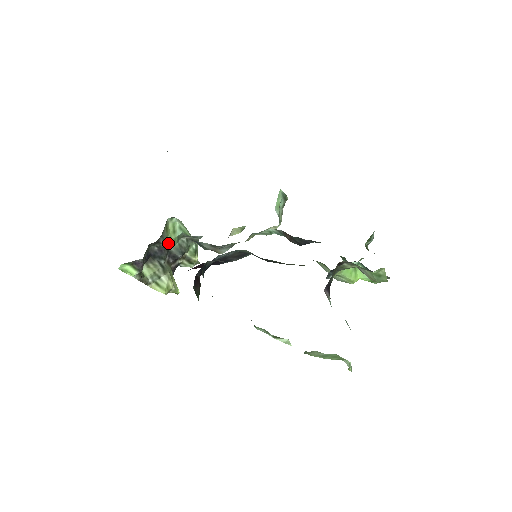
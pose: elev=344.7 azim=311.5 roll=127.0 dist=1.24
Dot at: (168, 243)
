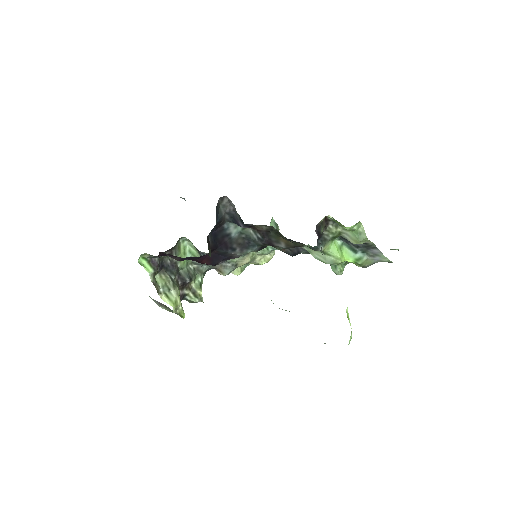
Dot at: (179, 262)
